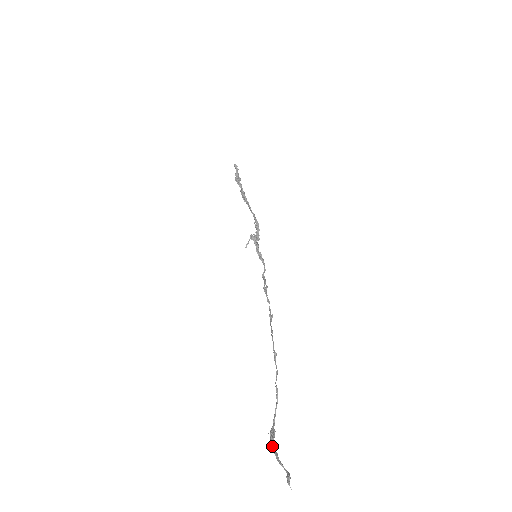
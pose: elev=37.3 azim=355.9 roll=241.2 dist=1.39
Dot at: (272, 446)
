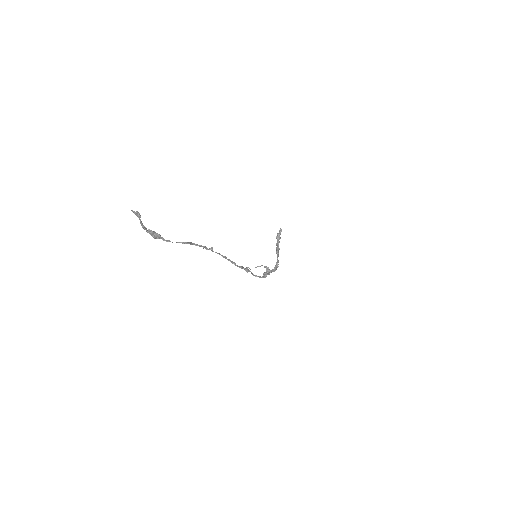
Dot at: (147, 230)
